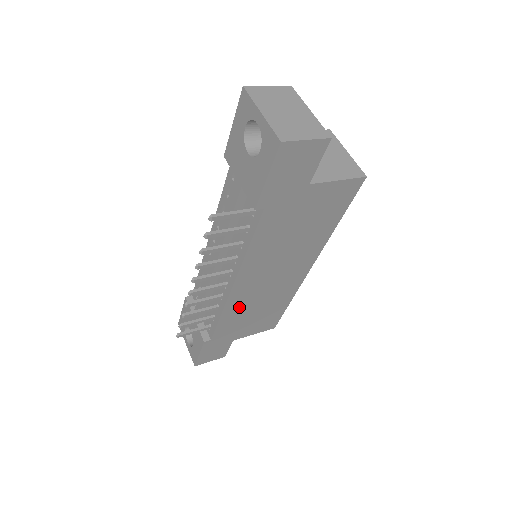
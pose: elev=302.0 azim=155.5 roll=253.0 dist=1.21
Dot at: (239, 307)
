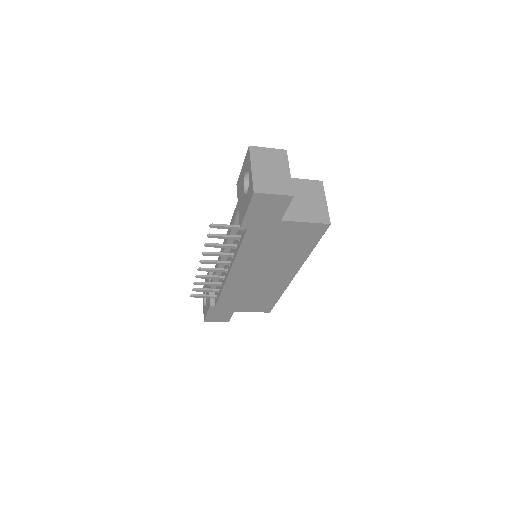
Dot at: (236, 289)
